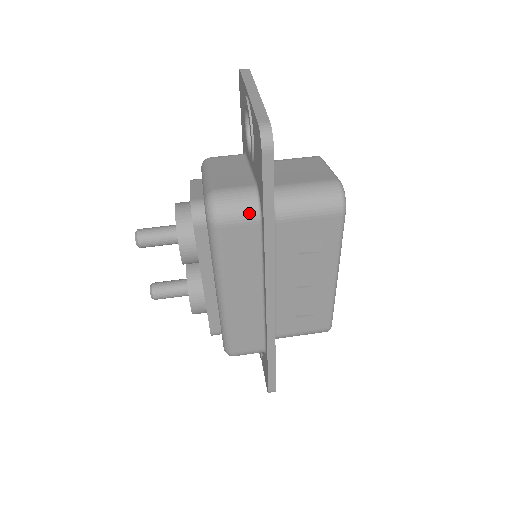
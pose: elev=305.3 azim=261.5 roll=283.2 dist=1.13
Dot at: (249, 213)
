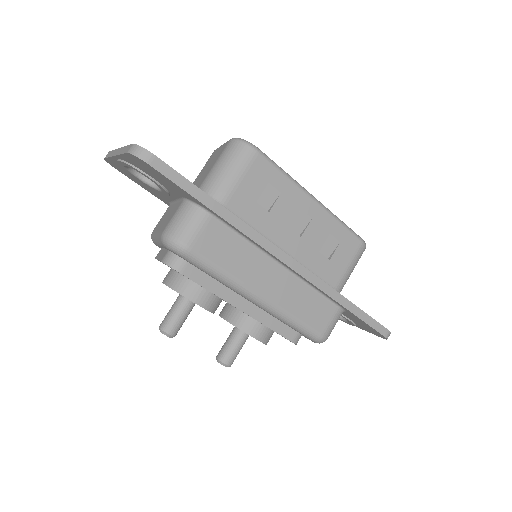
Dot at: (197, 218)
